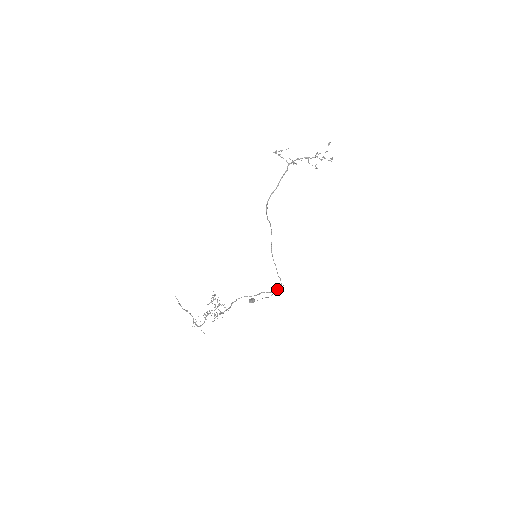
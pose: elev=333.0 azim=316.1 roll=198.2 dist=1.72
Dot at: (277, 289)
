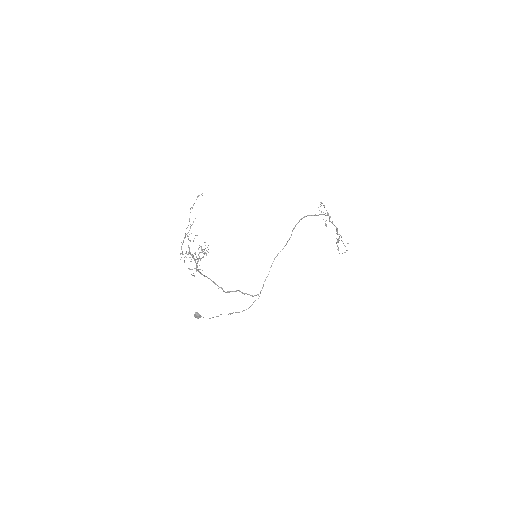
Dot at: occluded
